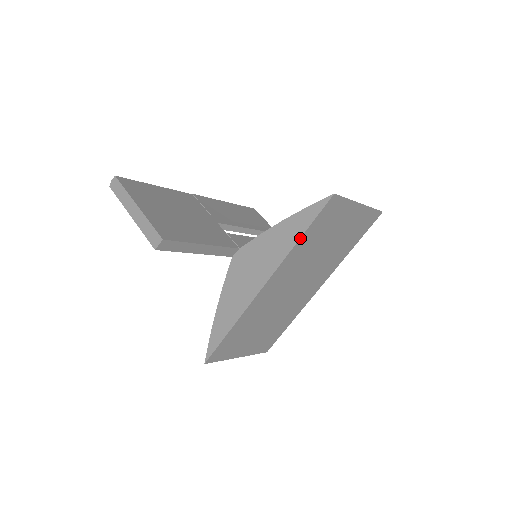
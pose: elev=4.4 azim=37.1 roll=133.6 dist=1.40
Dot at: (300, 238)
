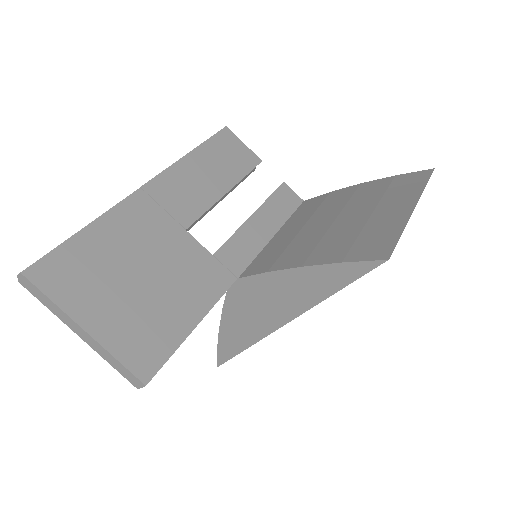
Dot at: (331, 295)
